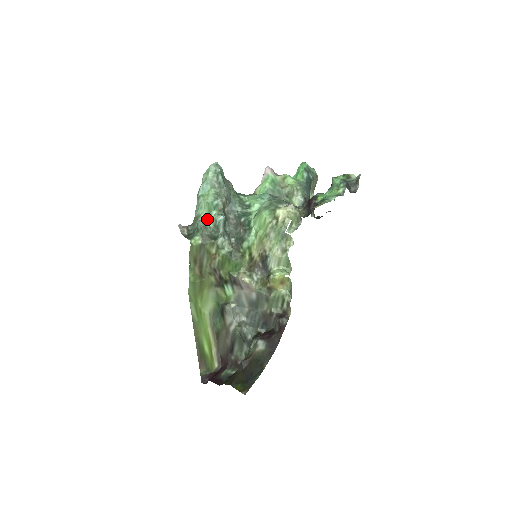
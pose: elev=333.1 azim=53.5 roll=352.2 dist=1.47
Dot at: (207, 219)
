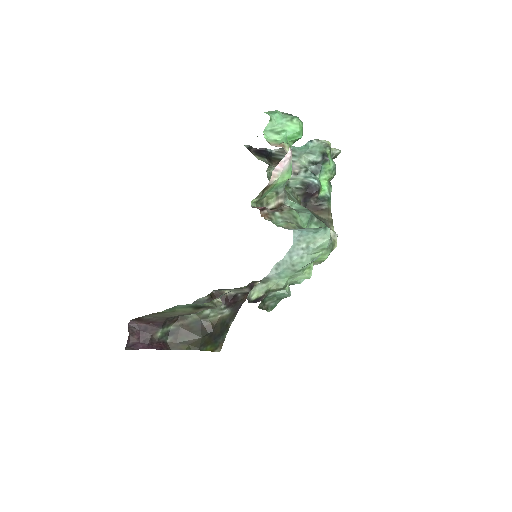
Dot at: occluded
